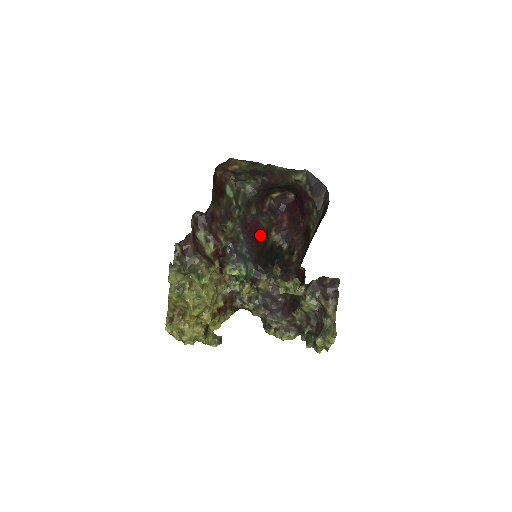
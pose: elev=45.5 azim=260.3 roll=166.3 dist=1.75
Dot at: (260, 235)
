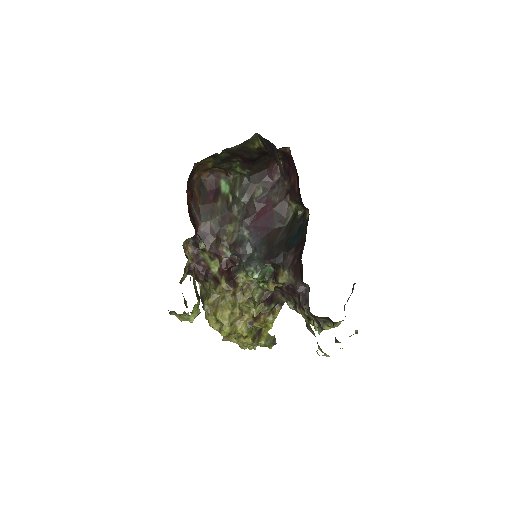
Dot at: (272, 217)
